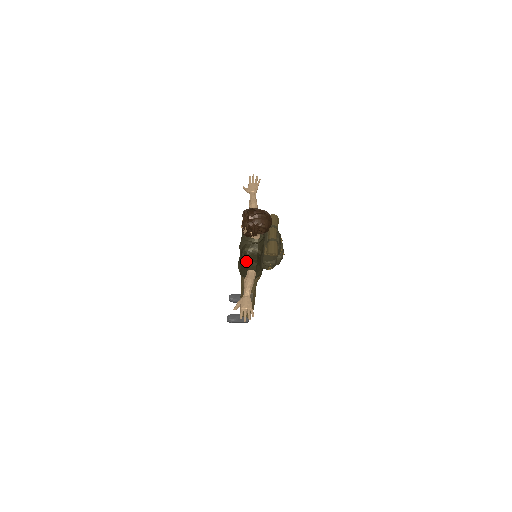
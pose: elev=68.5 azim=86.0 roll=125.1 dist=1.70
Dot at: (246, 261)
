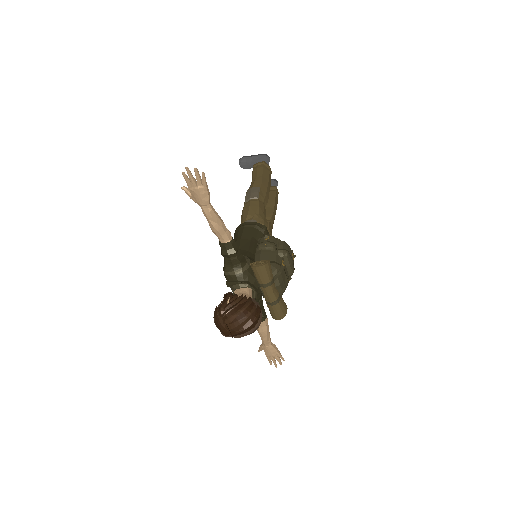
Dot at: occluded
